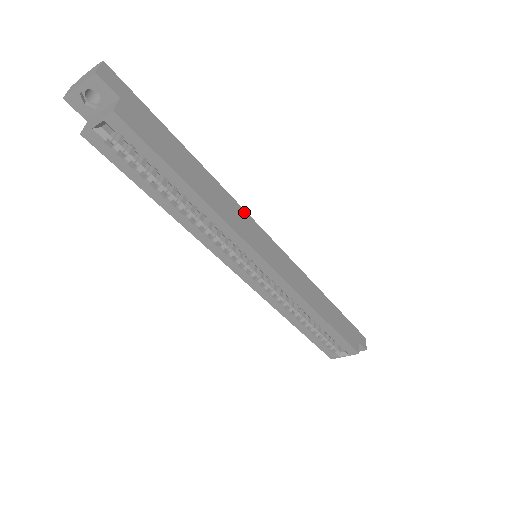
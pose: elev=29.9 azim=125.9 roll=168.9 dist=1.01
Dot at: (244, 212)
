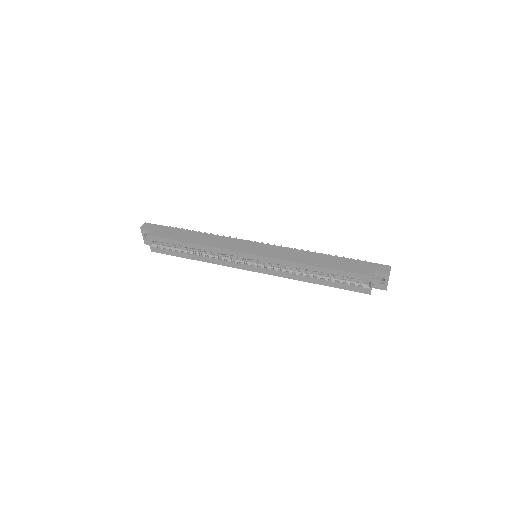
Dot at: (231, 239)
